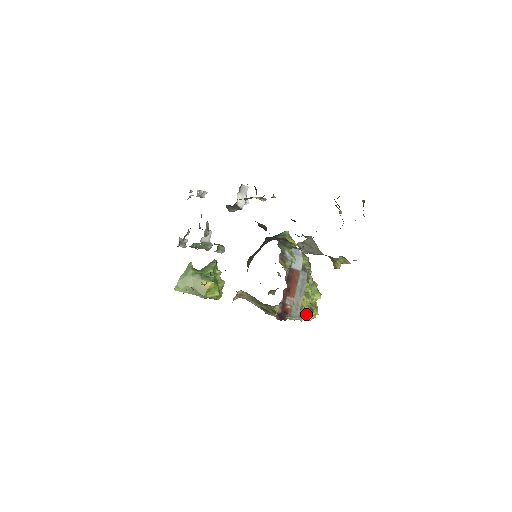
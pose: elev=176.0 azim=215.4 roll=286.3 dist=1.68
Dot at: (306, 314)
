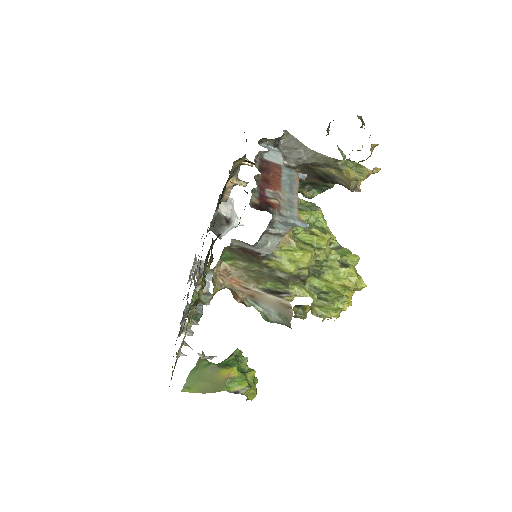
Dot at: (339, 275)
